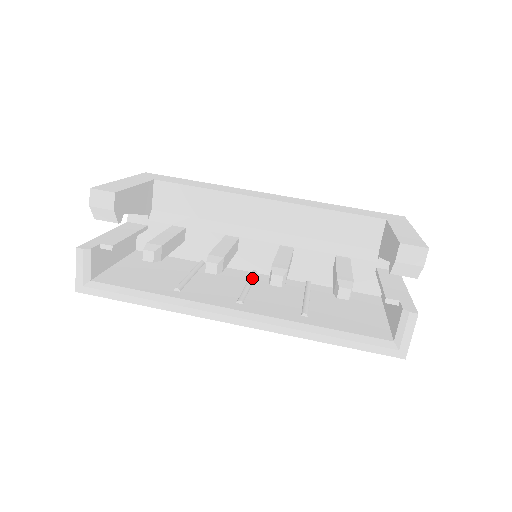
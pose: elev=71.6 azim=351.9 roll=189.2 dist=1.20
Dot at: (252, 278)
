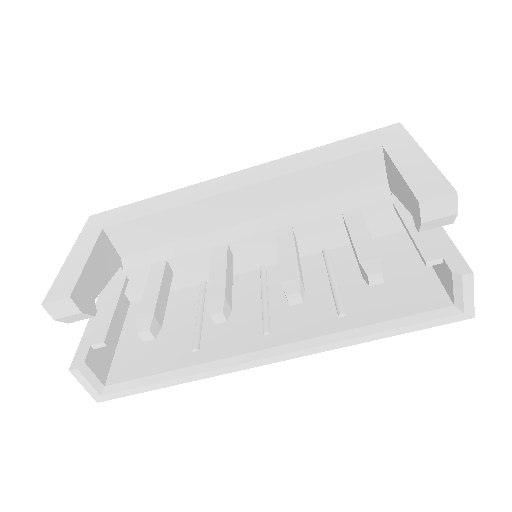
Dot at: (264, 282)
